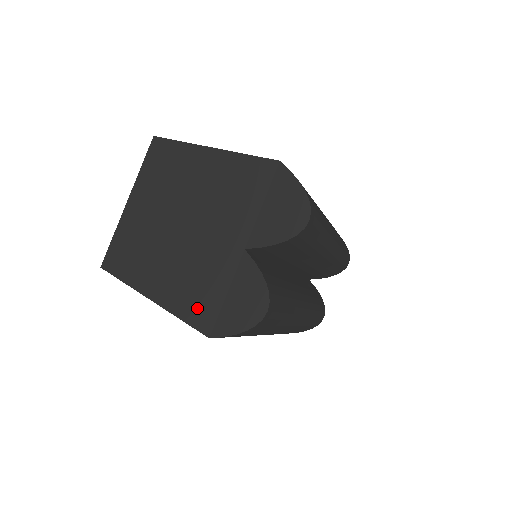
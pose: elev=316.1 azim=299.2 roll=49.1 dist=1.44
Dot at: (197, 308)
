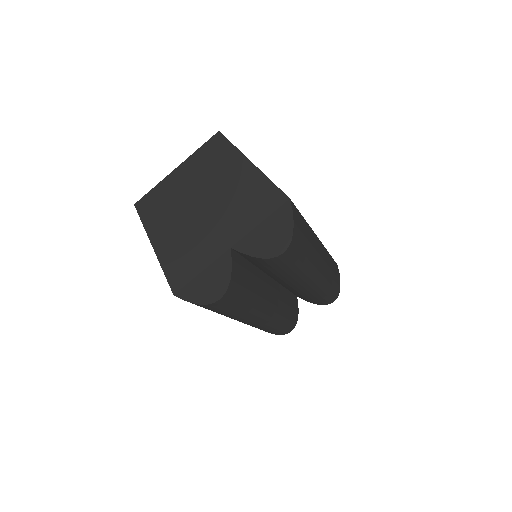
Dot at: (178, 270)
